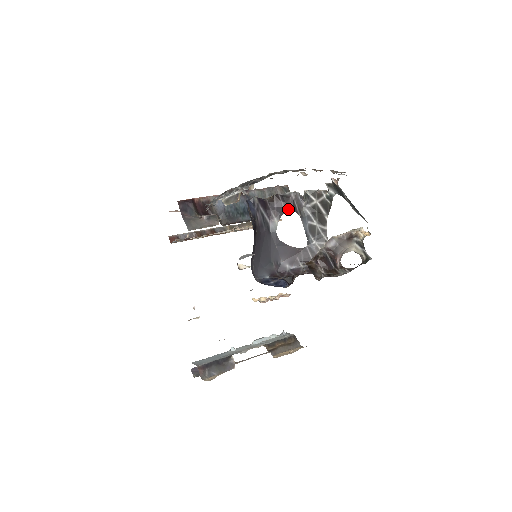
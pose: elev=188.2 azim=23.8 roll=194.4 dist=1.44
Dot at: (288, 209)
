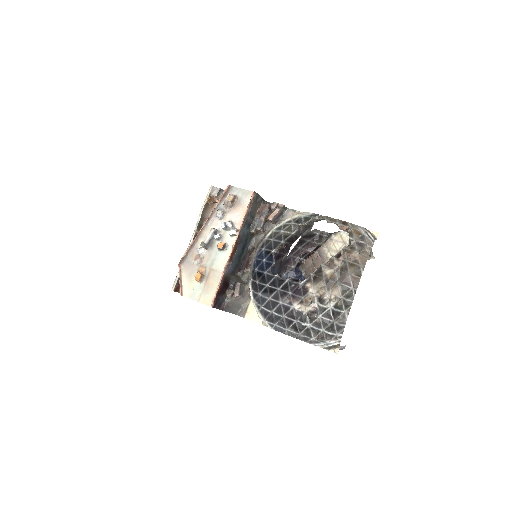
Dot at: (293, 242)
